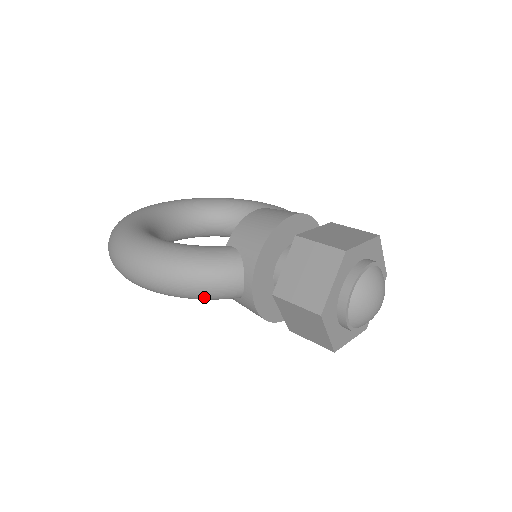
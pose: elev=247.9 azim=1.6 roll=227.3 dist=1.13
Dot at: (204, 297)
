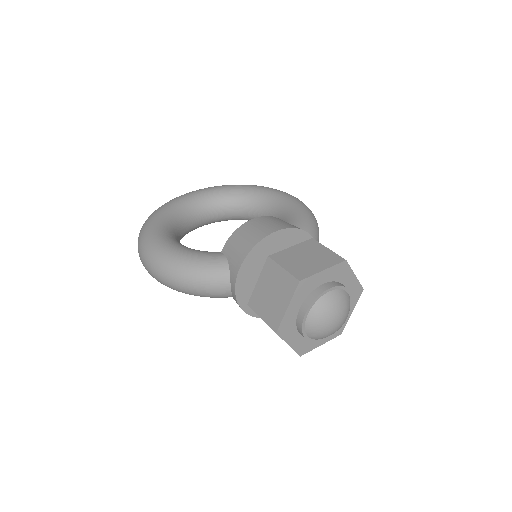
Dot at: (200, 296)
